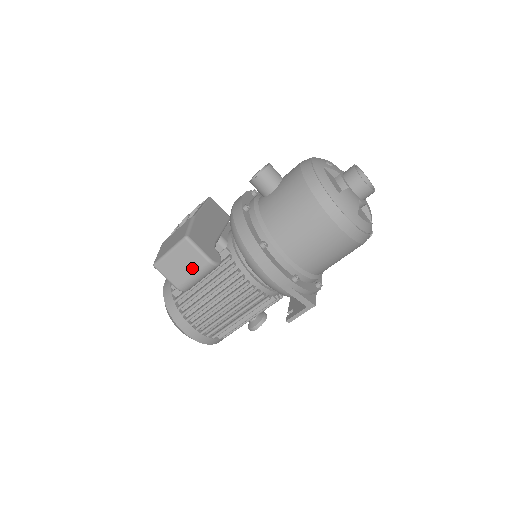
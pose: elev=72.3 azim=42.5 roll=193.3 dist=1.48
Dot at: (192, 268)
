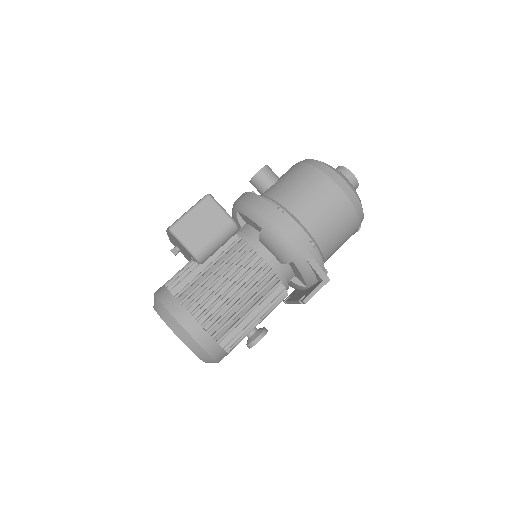
Dot at: (213, 228)
